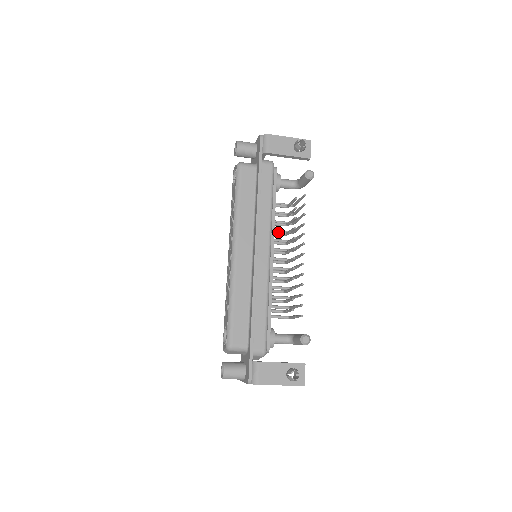
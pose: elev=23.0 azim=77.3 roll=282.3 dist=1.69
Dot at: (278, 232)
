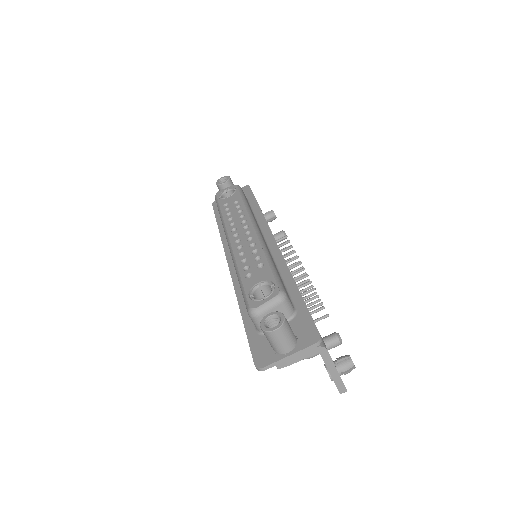
Dot at: occluded
